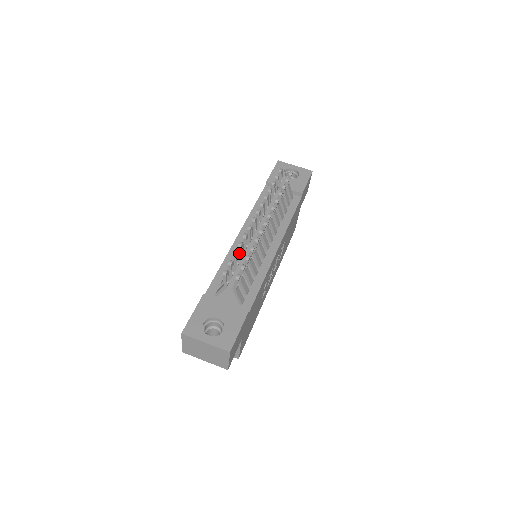
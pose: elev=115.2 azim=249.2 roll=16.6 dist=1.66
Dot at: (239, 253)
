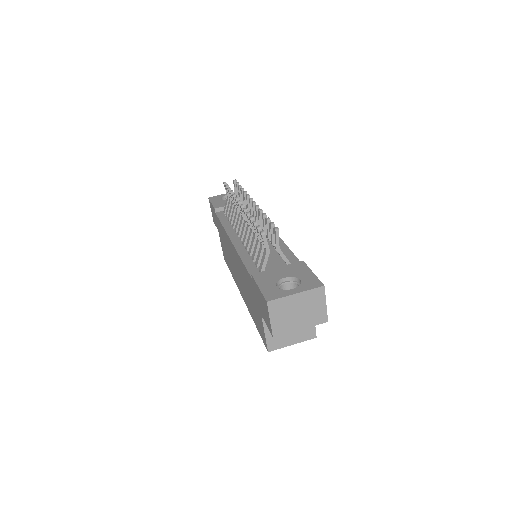
Dot at: occluded
